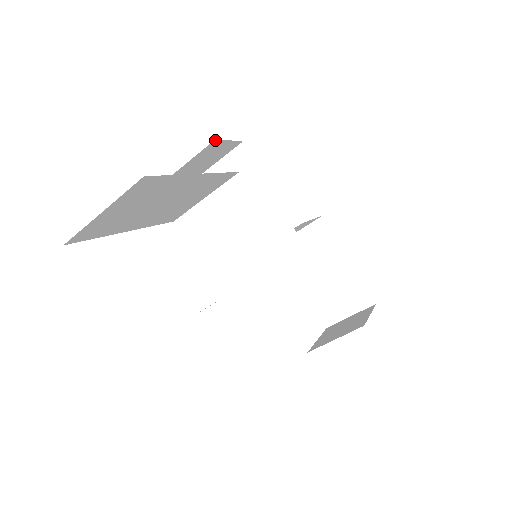
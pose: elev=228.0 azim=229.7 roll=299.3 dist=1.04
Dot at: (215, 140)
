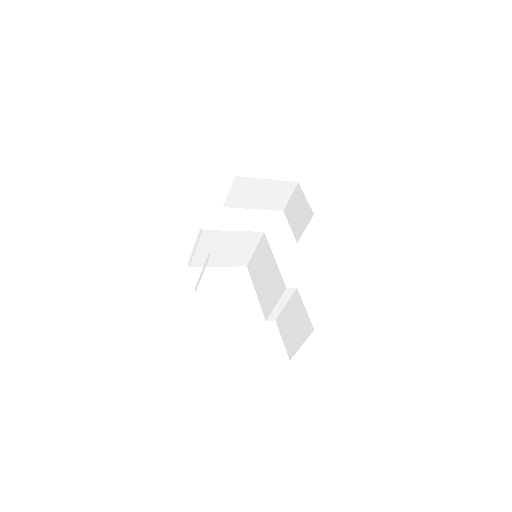
Dot at: occluded
